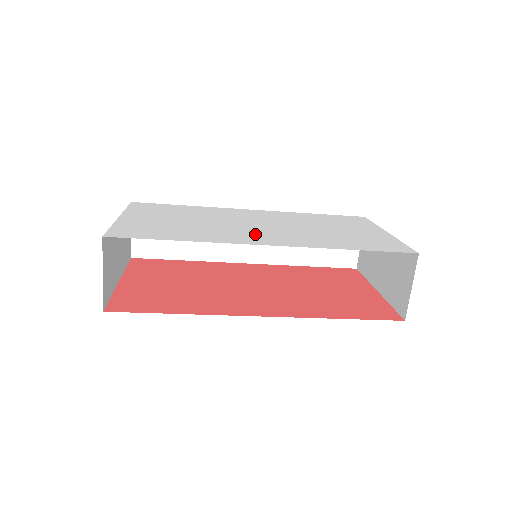
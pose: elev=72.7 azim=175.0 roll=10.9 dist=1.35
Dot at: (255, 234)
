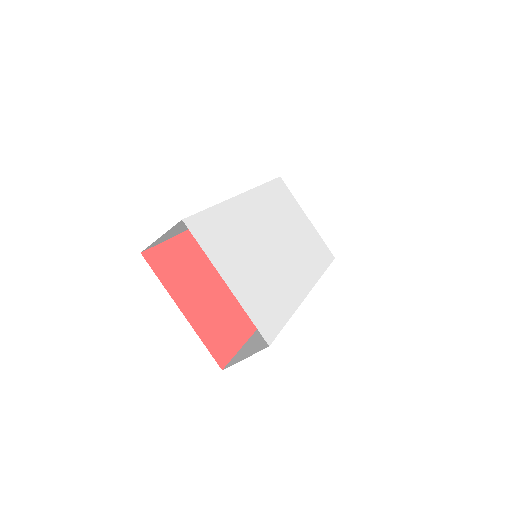
Dot at: (292, 272)
